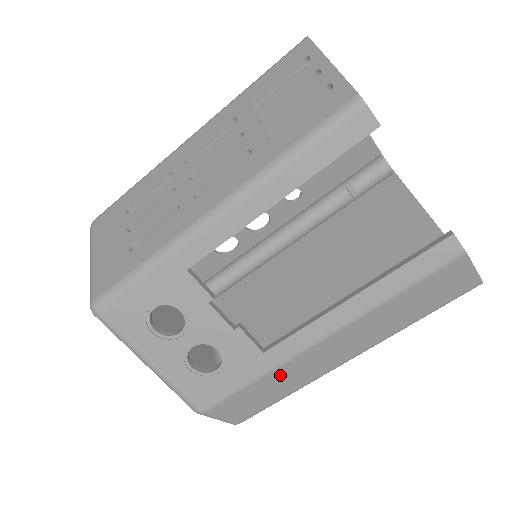
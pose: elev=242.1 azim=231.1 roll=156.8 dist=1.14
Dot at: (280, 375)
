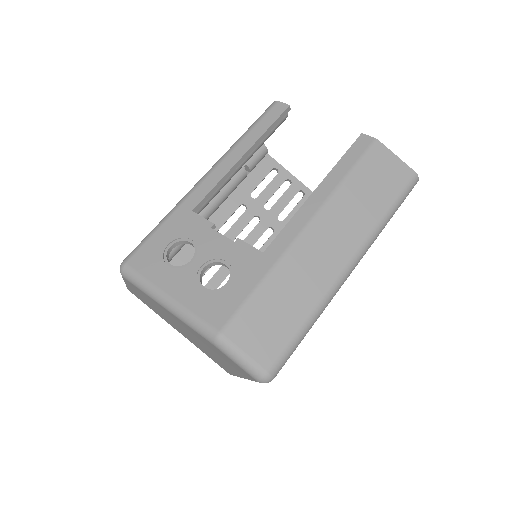
Dot at: (286, 276)
